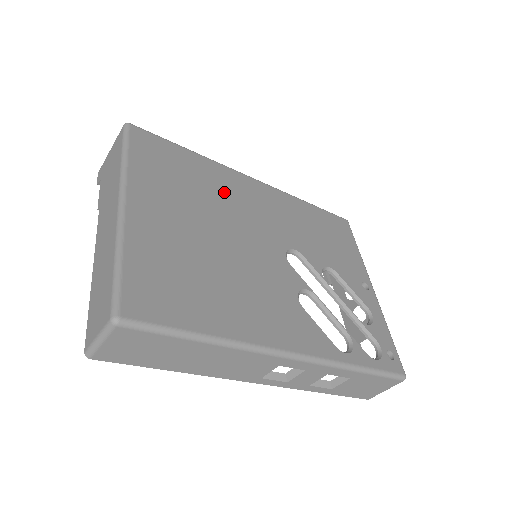
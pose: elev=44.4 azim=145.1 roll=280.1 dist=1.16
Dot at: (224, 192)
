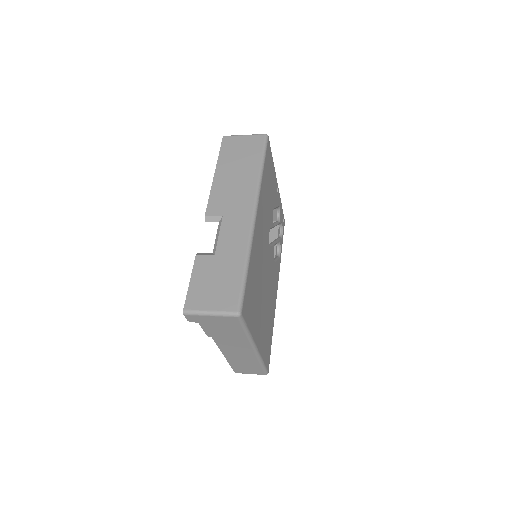
Dot at: (258, 261)
